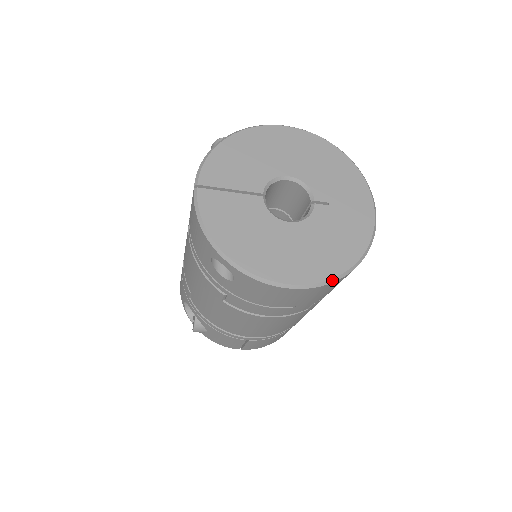
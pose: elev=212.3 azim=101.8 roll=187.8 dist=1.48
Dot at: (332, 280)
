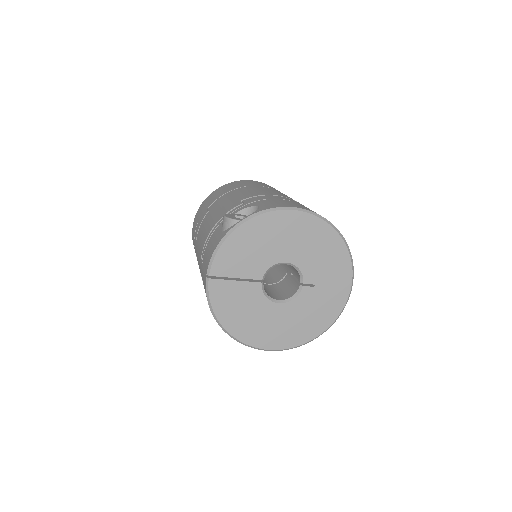
Dot at: occluded
